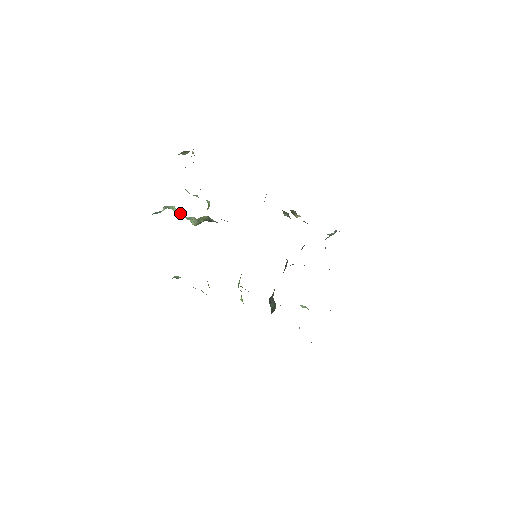
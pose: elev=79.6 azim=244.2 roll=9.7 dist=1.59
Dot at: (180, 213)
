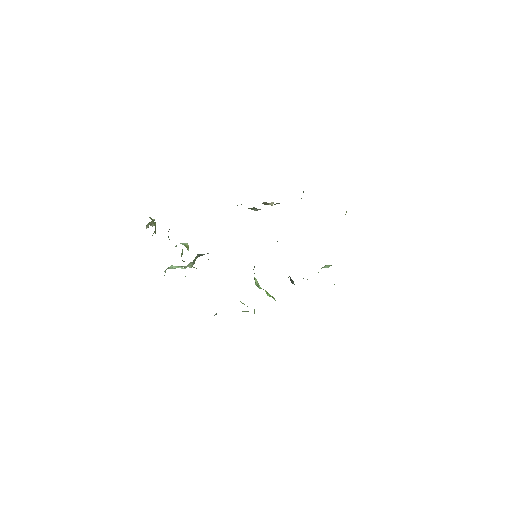
Dot at: (178, 267)
